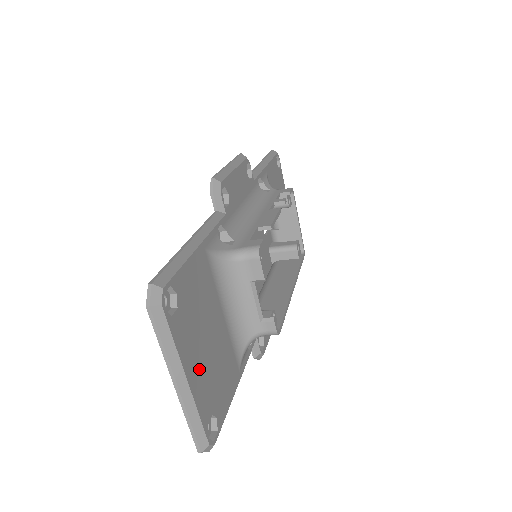
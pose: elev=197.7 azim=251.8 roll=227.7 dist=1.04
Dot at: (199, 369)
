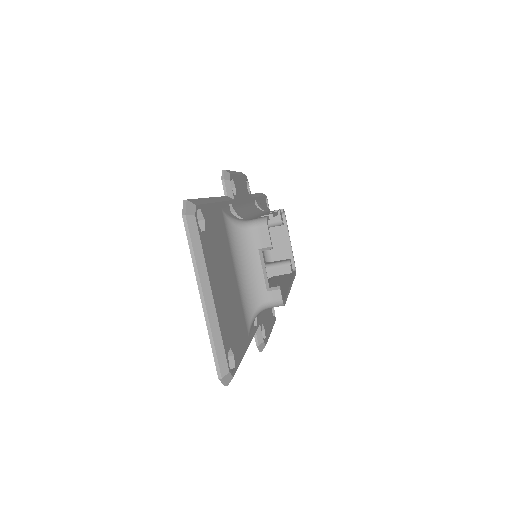
Dot at: (220, 297)
